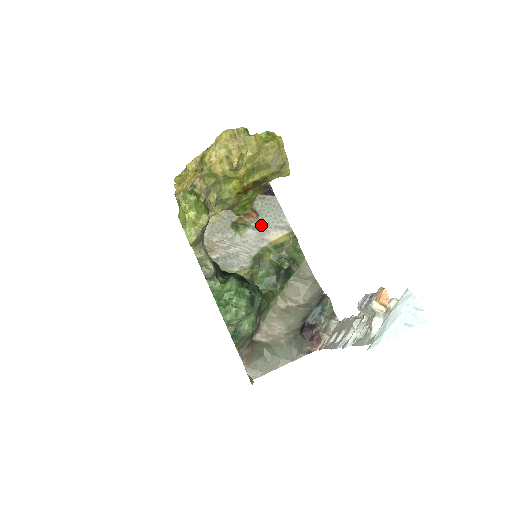
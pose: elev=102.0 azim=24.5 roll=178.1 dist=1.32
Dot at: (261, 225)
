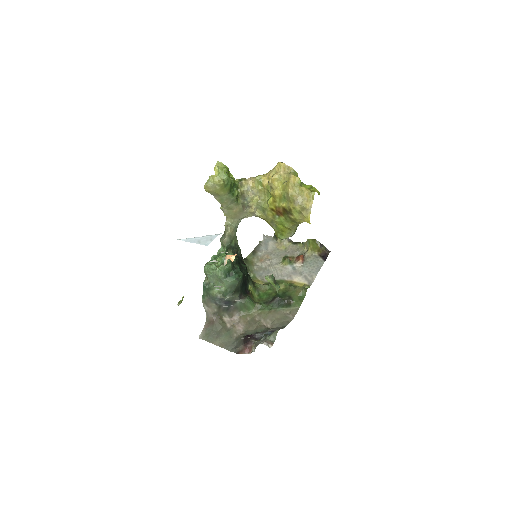
Dot at: (299, 269)
